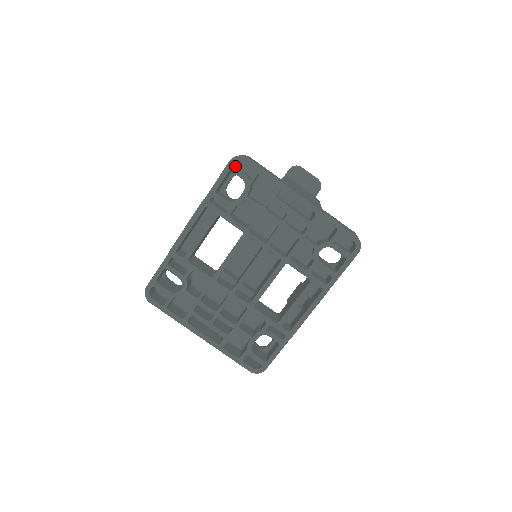
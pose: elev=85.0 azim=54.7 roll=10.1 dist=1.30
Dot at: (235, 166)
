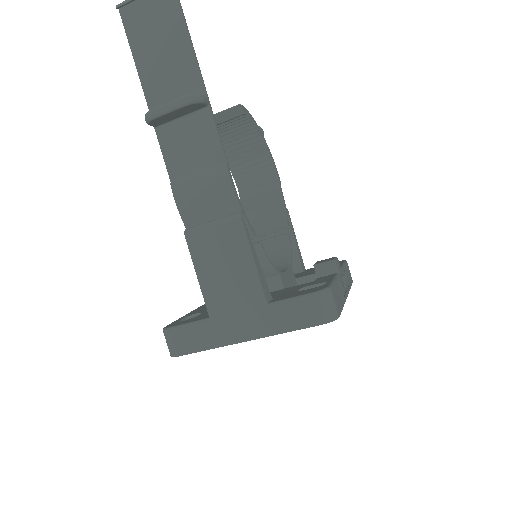
Dot at: occluded
